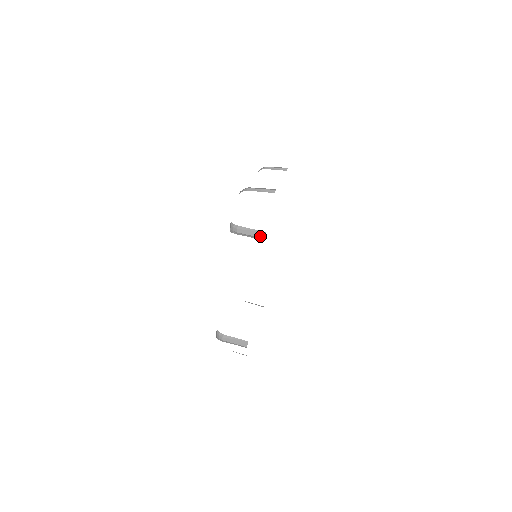
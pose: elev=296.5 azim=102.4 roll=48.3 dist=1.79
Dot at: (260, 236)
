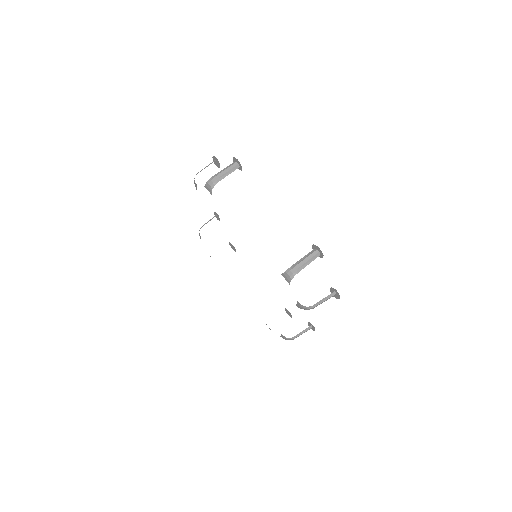
Dot at: (234, 165)
